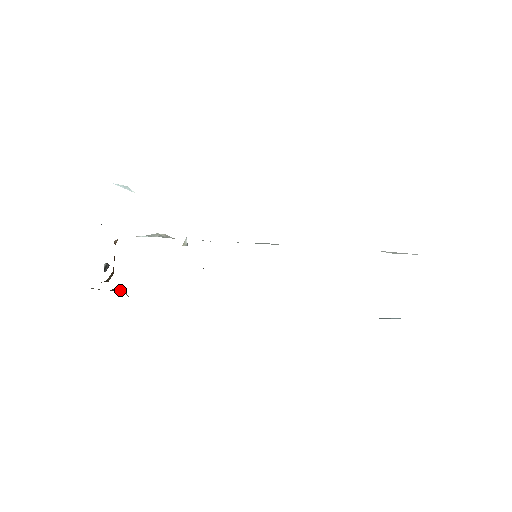
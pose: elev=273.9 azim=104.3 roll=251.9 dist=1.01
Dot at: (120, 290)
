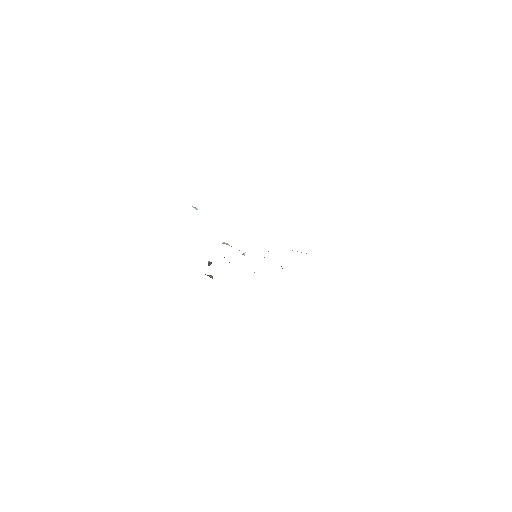
Dot at: (211, 276)
